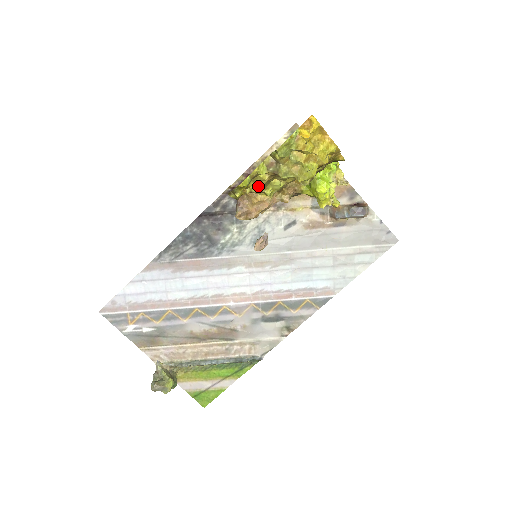
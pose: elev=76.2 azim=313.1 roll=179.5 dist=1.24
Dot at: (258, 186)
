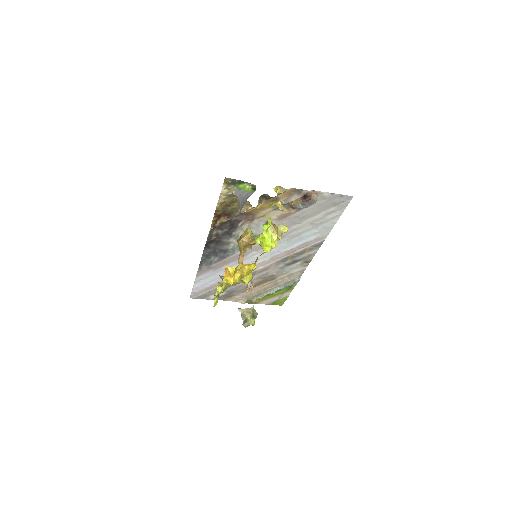
Dot at: occluded
